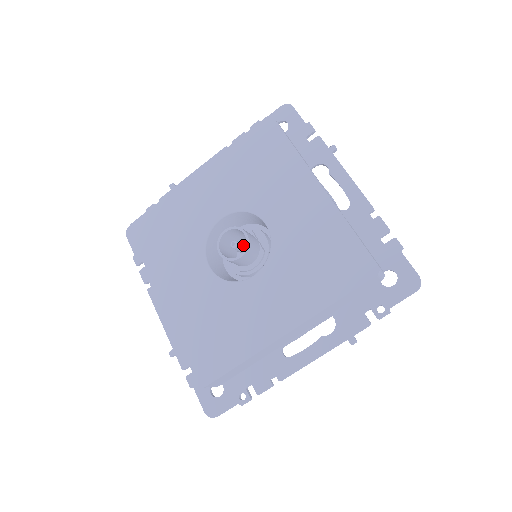
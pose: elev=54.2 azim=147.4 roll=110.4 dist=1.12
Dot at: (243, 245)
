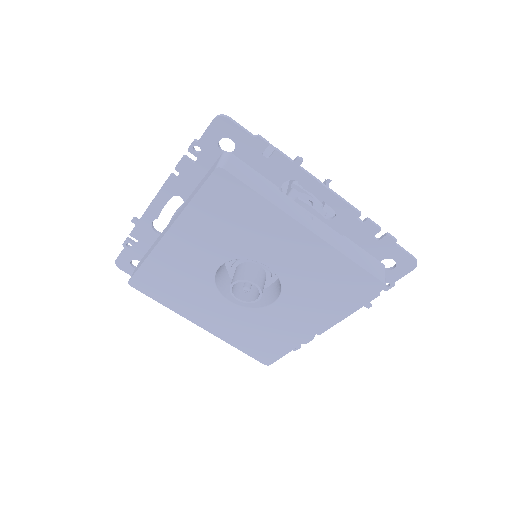
Dot at: occluded
